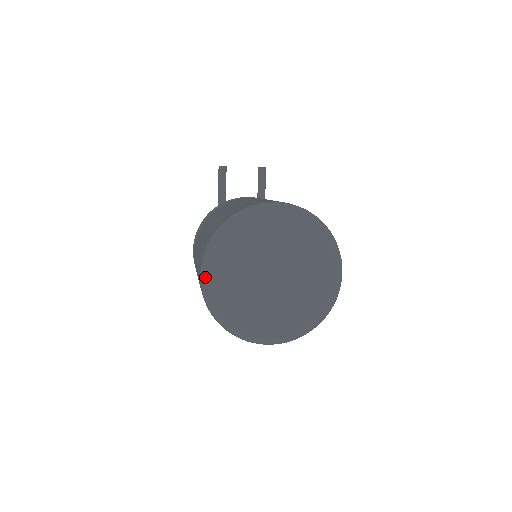
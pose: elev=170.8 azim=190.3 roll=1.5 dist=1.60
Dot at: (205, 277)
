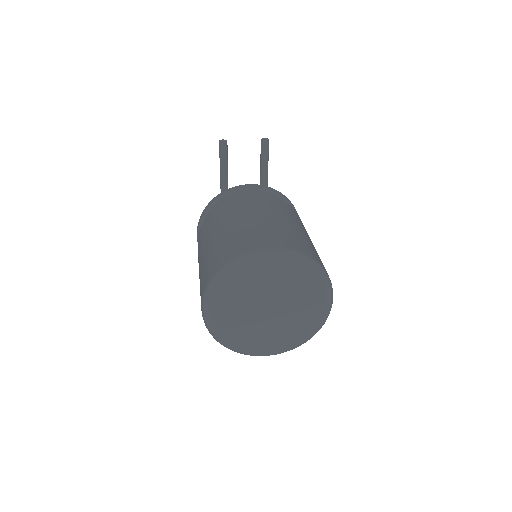
Dot at: (206, 315)
